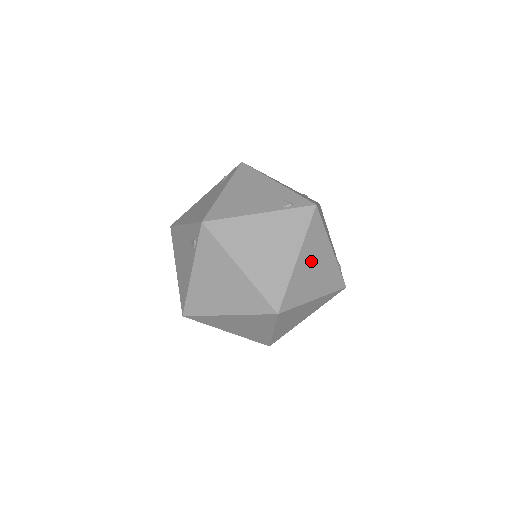
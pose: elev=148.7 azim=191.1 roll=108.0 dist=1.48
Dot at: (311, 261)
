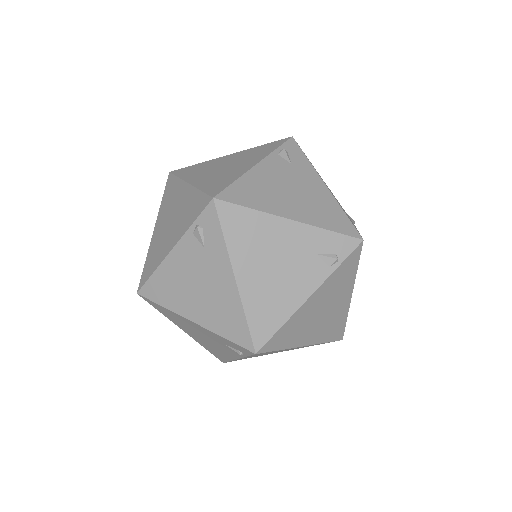
Dot at: occluded
